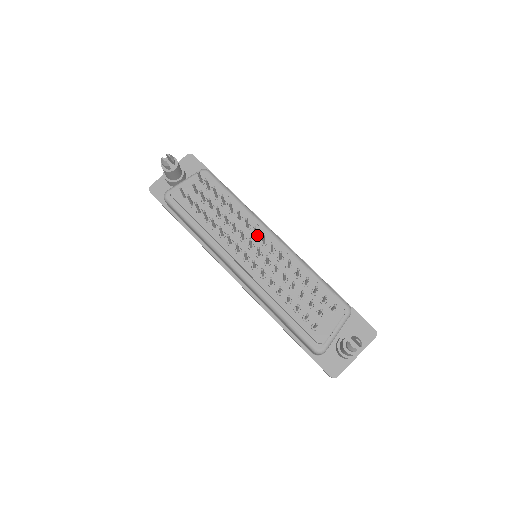
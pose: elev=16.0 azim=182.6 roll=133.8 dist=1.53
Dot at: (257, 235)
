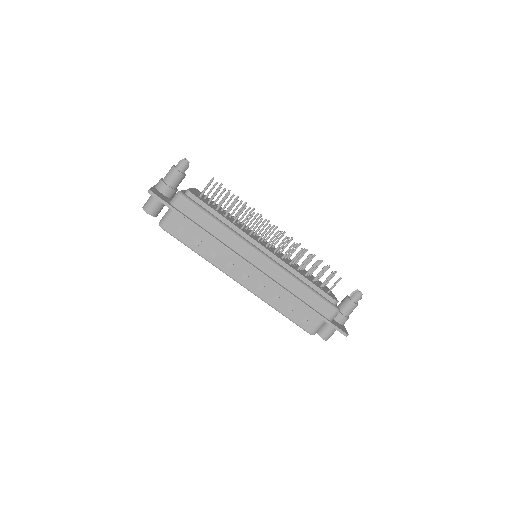
Dot at: (258, 236)
